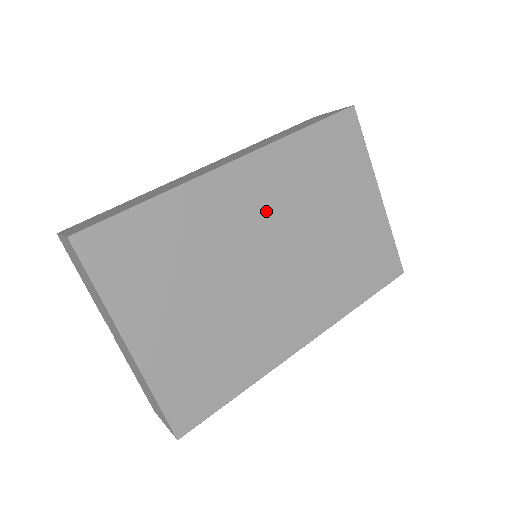
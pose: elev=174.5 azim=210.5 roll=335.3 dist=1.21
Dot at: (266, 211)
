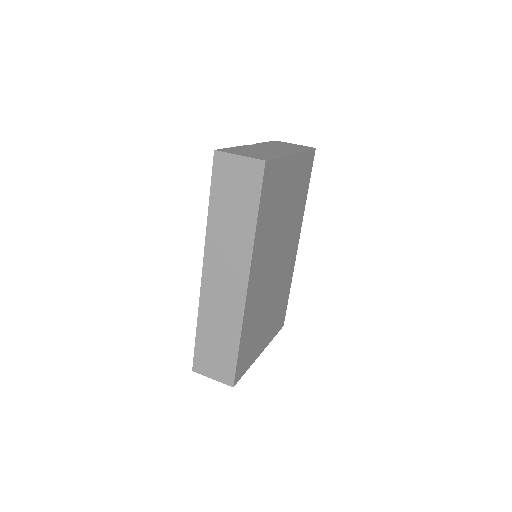
Dot at: (266, 264)
